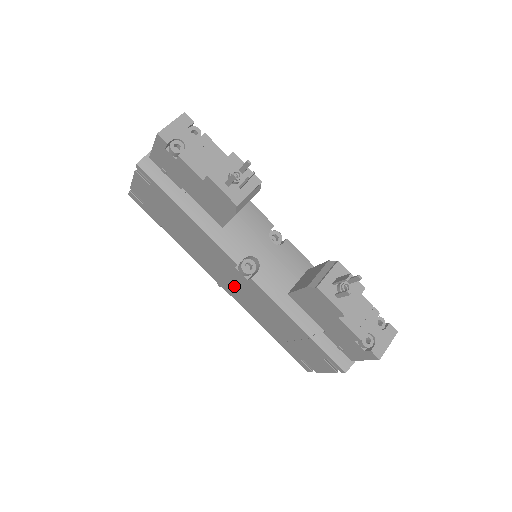
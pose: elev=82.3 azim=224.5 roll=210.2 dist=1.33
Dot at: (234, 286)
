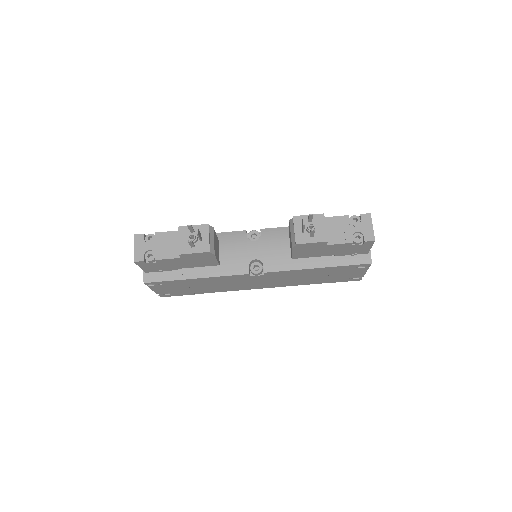
Dot at: (265, 283)
